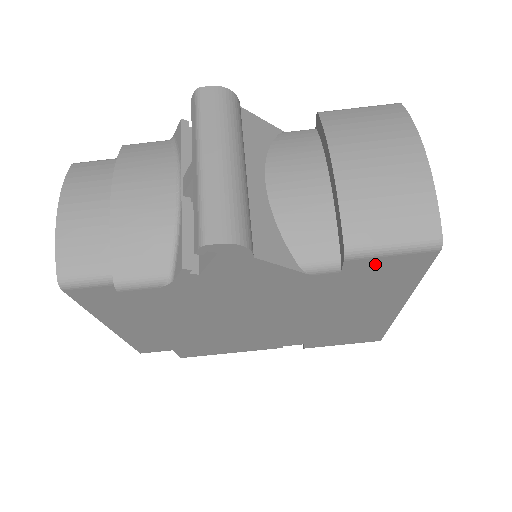
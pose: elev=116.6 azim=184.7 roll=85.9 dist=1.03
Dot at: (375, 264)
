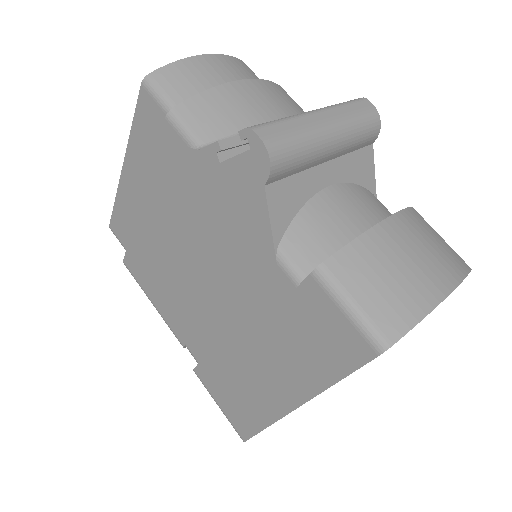
Dot at: (325, 309)
